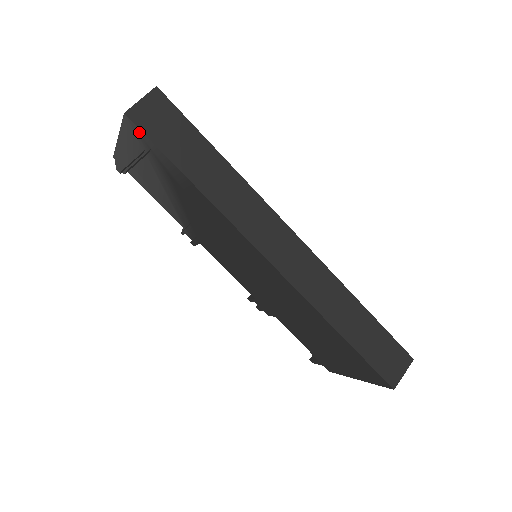
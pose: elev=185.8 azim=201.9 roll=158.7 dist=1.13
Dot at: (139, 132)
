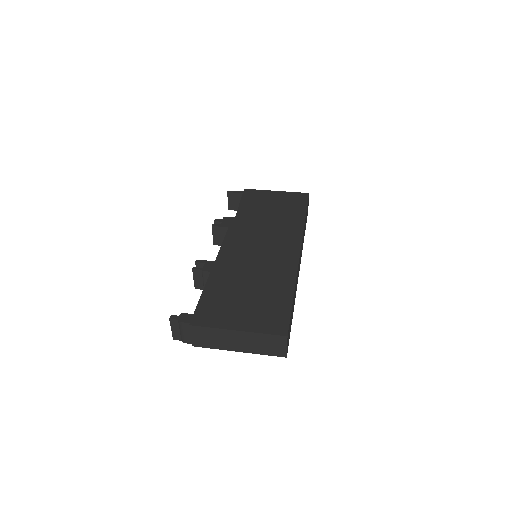
Dot at: occluded
